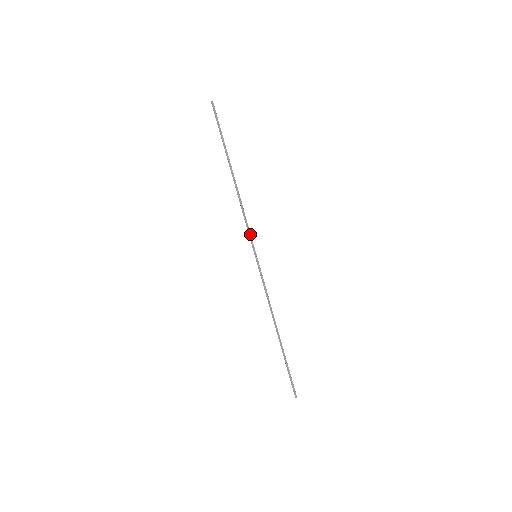
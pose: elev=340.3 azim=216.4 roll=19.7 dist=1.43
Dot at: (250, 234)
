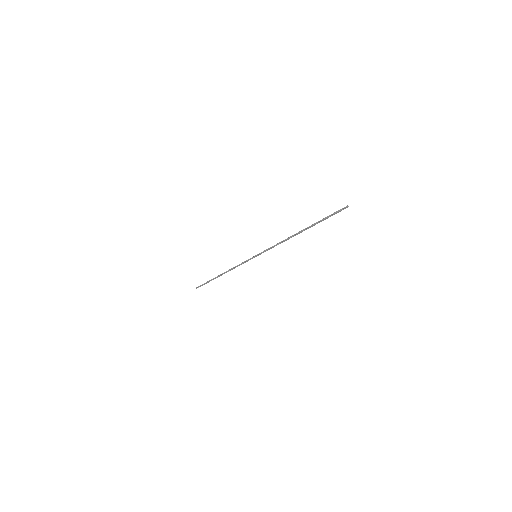
Dot at: (267, 250)
